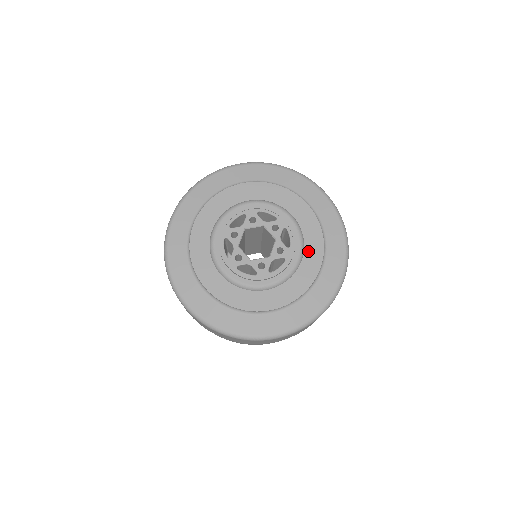
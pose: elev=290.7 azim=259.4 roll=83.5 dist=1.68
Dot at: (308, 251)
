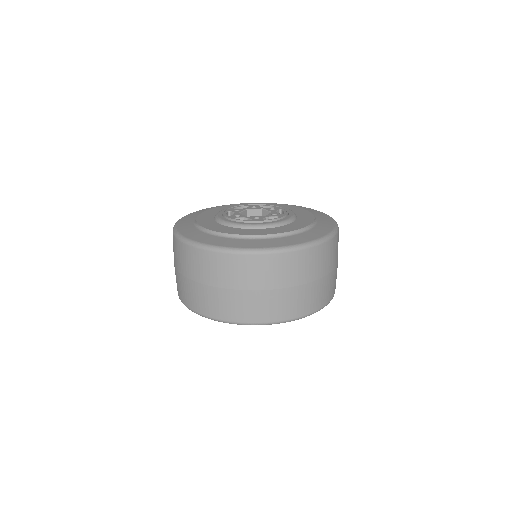
Dot at: (300, 219)
